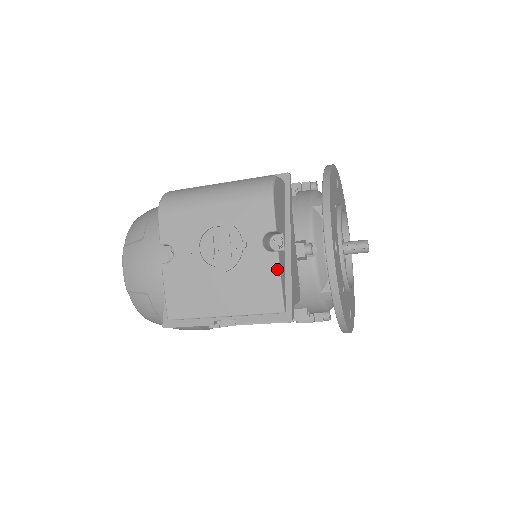
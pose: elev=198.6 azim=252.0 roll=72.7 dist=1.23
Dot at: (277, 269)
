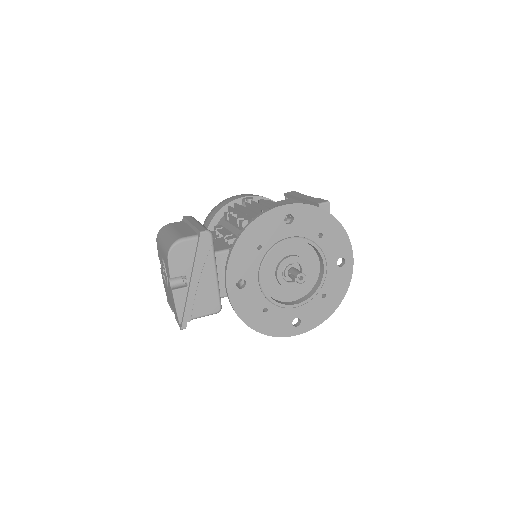
Dot at: (173, 300)
